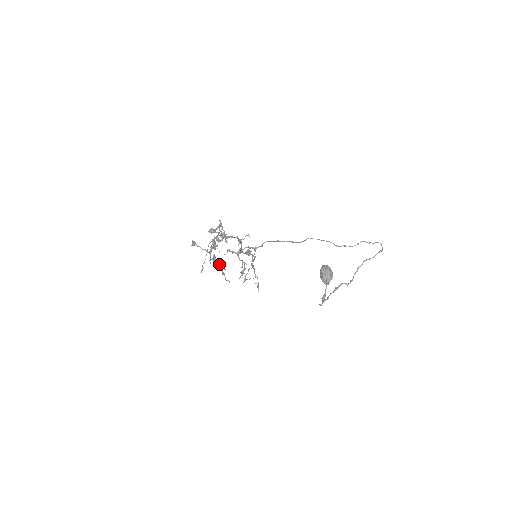
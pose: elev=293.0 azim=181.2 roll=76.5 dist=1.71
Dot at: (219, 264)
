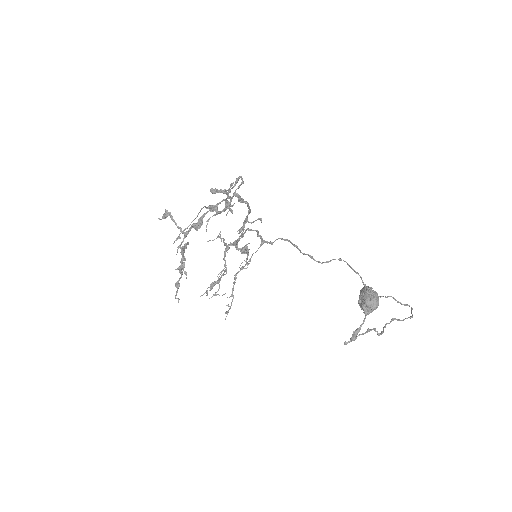
Dot at: (183, 263)
